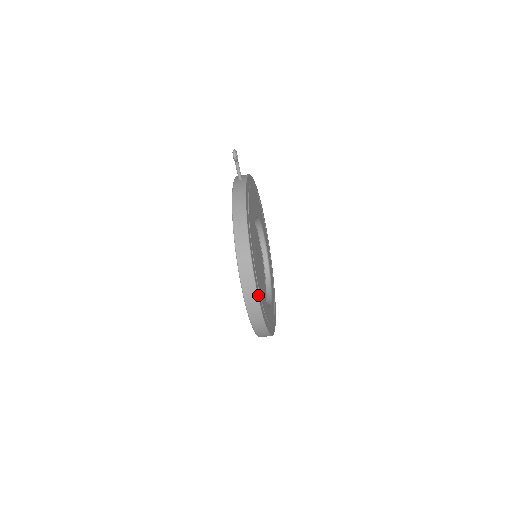
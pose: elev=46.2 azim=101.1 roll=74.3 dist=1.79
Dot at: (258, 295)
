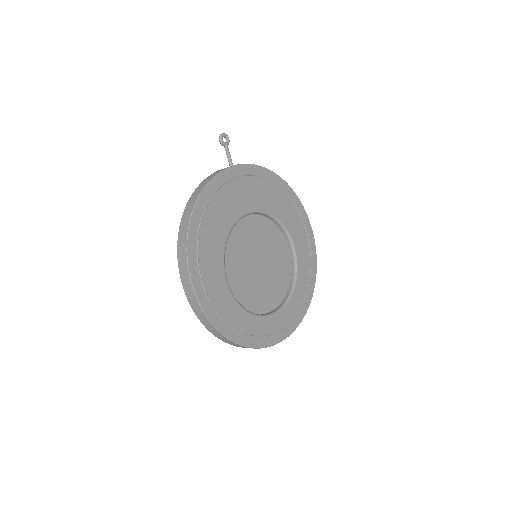
Dot at: (194, 281)
